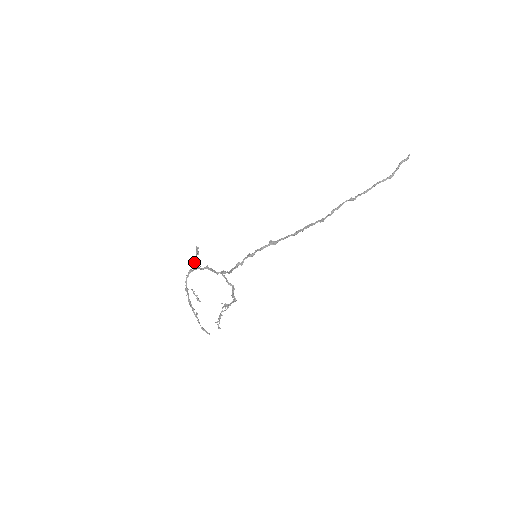
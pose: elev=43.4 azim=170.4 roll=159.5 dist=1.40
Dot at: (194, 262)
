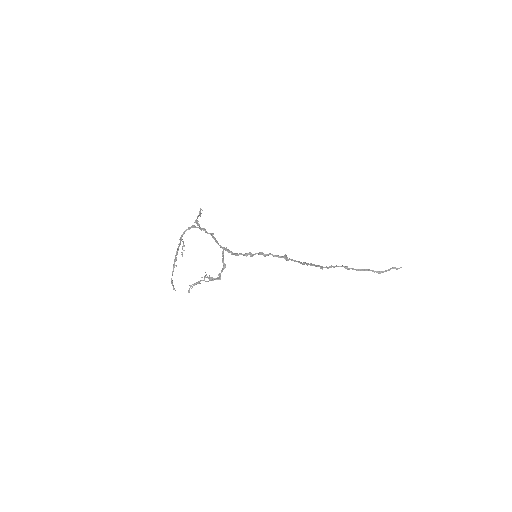
Dot at: (197, 220)
